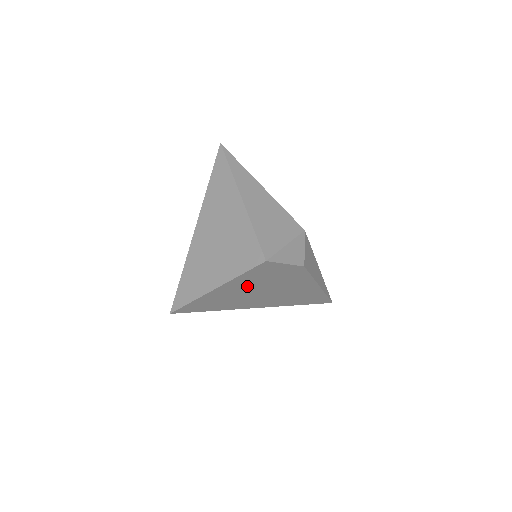
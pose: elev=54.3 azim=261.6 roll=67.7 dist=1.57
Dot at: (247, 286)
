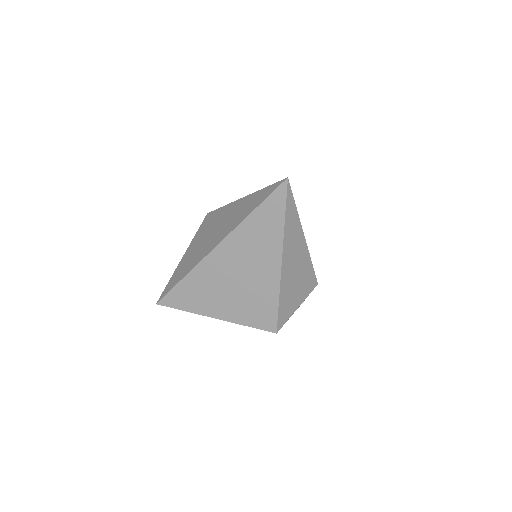
Dot at: occluded
